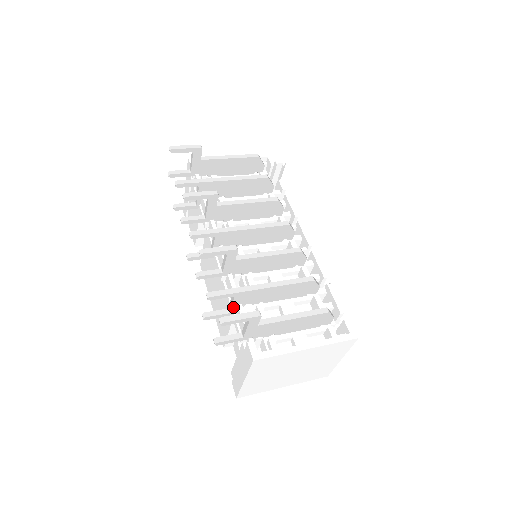
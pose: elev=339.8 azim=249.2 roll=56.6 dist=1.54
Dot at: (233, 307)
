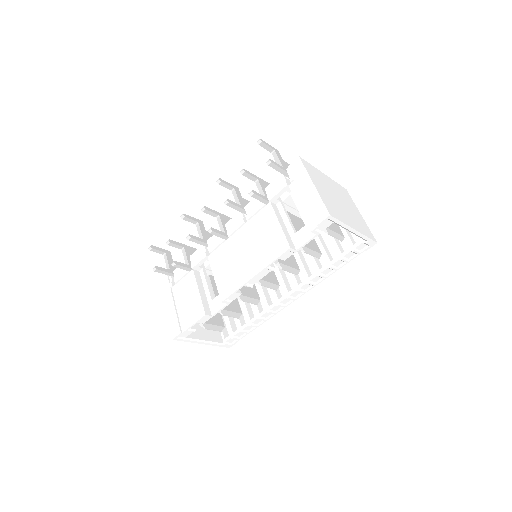
Dot at: (264, 192)
